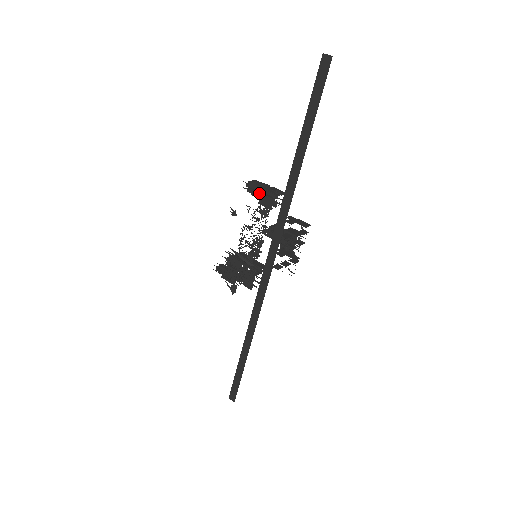
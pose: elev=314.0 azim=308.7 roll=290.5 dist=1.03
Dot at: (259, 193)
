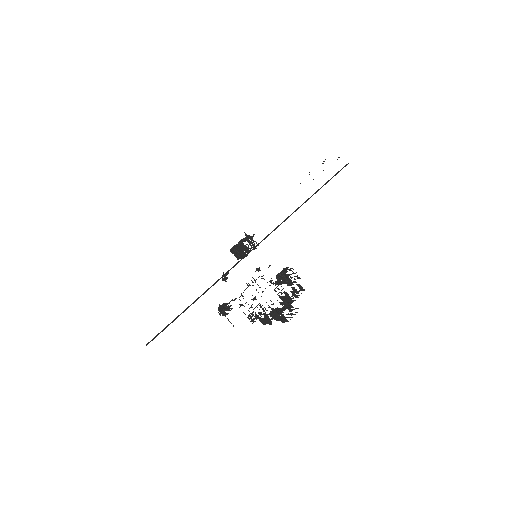
Dot at: occluded
